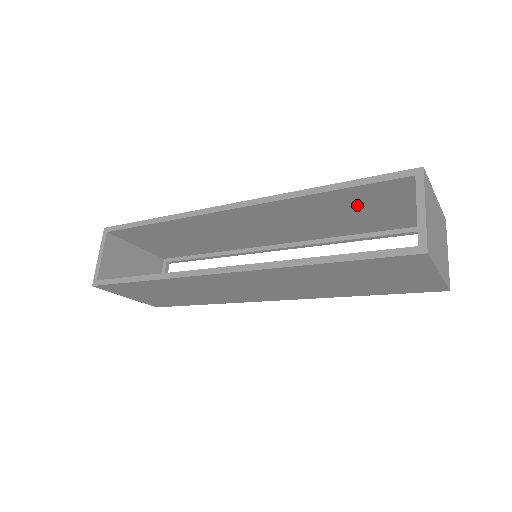
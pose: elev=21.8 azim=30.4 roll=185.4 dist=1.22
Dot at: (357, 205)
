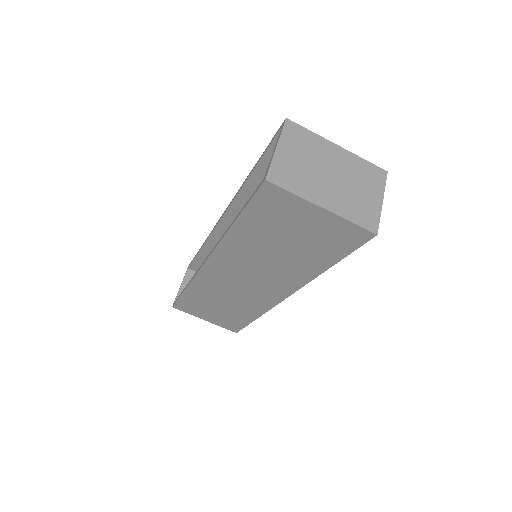
Dot at: occluded
